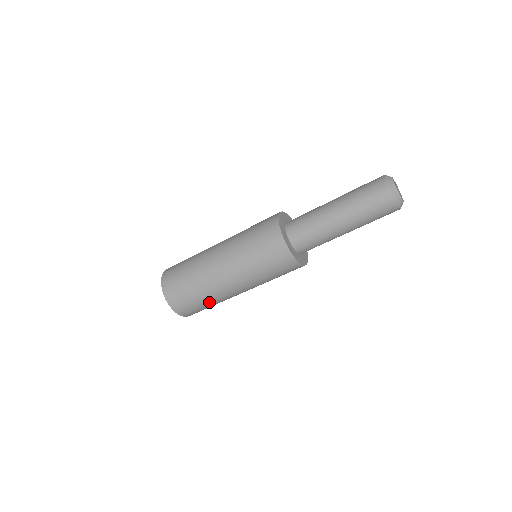
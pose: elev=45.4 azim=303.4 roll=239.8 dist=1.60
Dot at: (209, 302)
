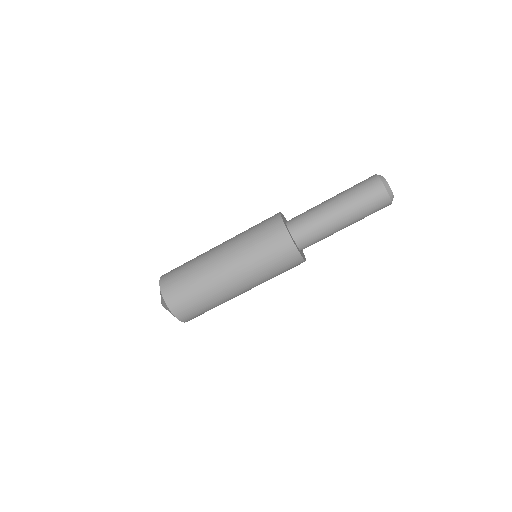
Dot at: (214, 306)
